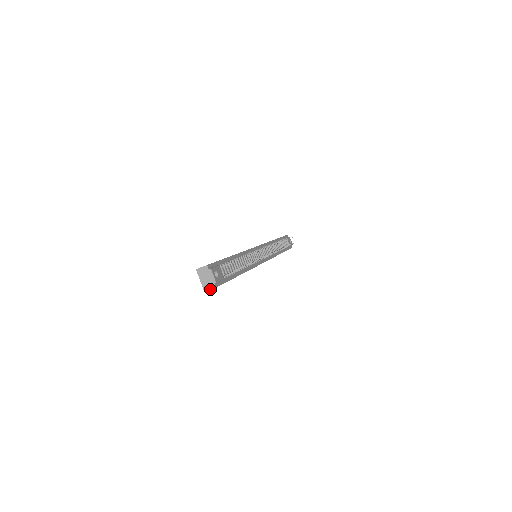
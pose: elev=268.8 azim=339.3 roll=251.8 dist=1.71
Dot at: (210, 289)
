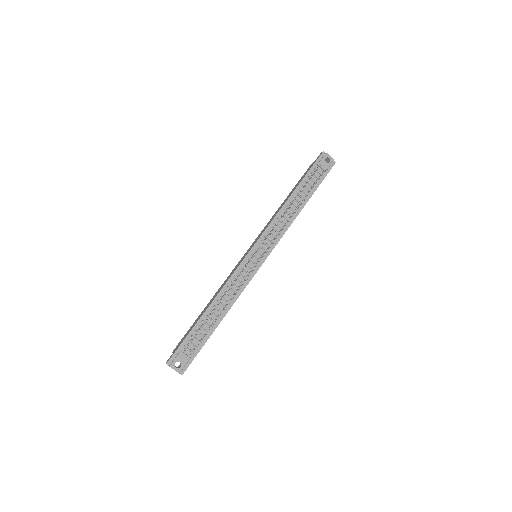
Dot at: (181, 374)
